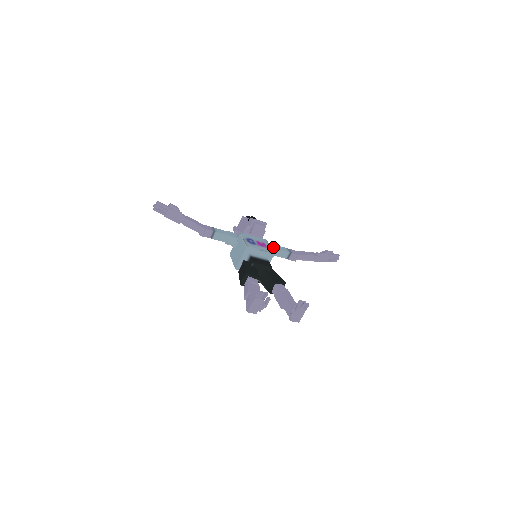
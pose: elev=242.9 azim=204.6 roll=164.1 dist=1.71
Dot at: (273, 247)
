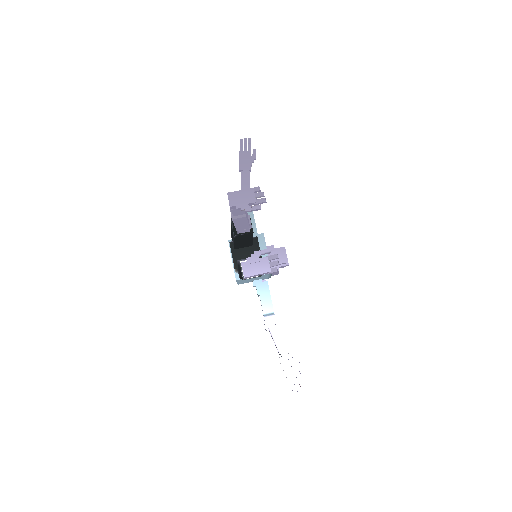
Dot at: occluded
